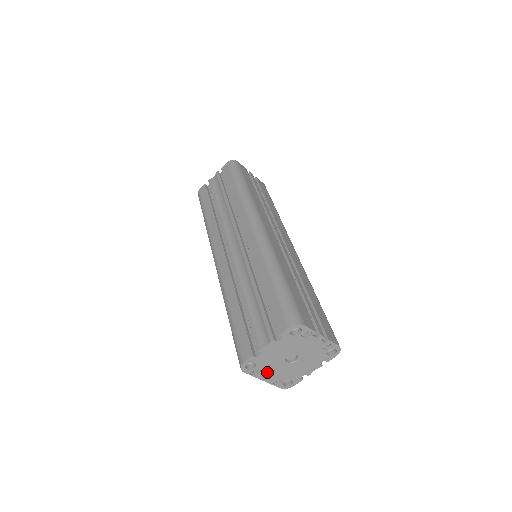
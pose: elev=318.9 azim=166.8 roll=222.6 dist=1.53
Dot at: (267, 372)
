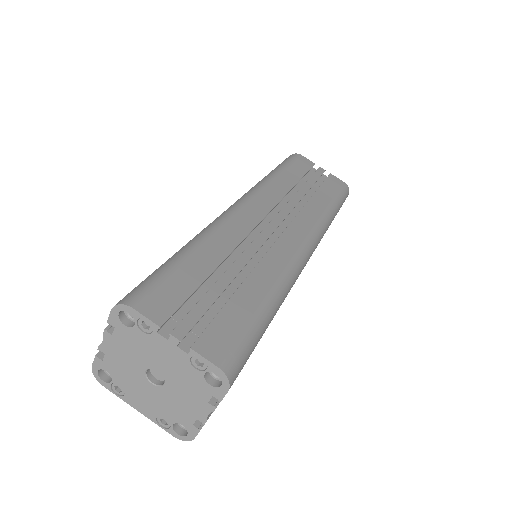
Dot at: (135, 395)
